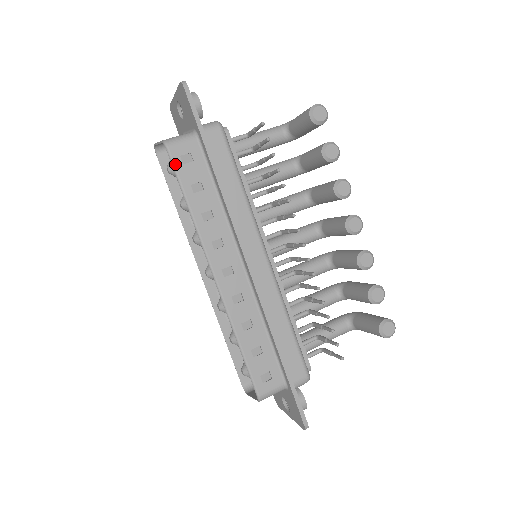
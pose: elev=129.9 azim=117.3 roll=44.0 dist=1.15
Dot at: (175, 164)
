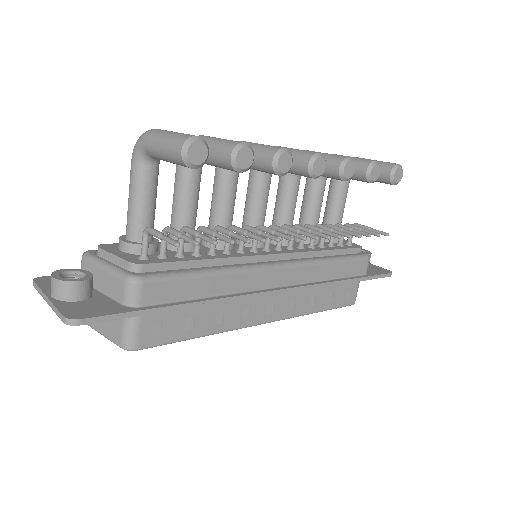
Dot at: (157, 344)
